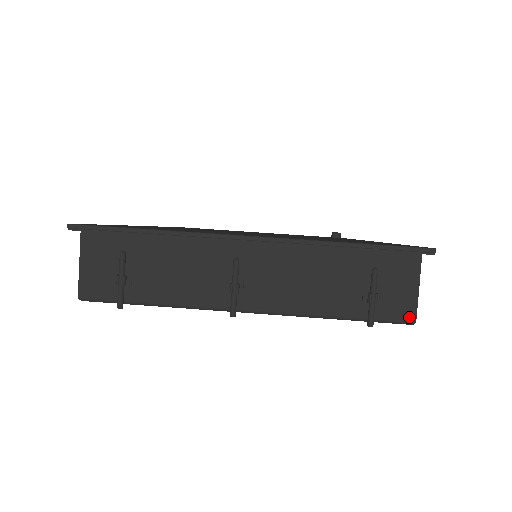
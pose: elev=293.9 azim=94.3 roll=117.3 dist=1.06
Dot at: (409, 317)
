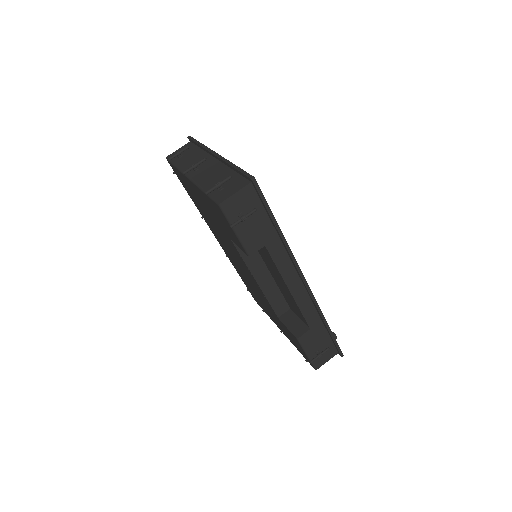
Dot at: (221, 201)
